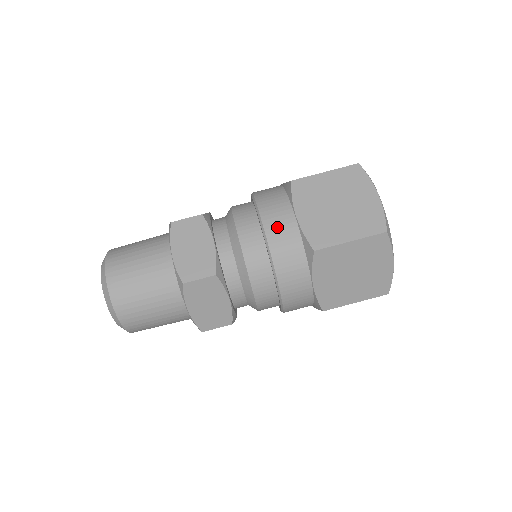
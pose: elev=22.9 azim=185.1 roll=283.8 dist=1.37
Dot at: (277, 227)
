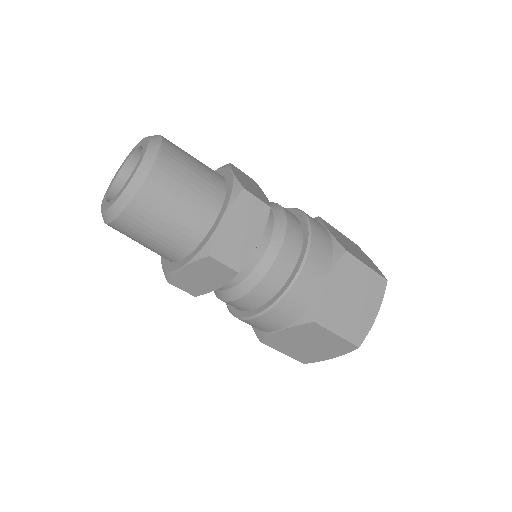
Dot at: (309, 279)
